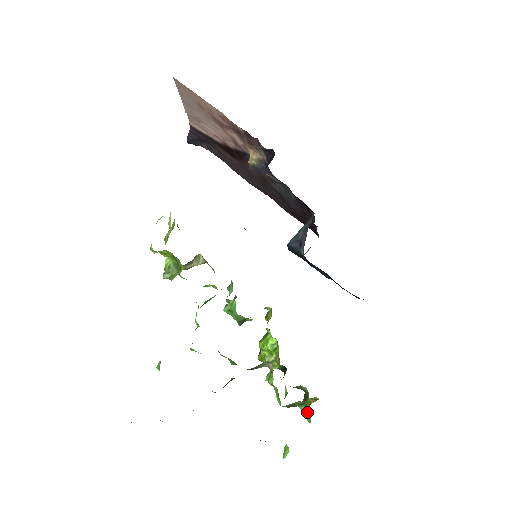
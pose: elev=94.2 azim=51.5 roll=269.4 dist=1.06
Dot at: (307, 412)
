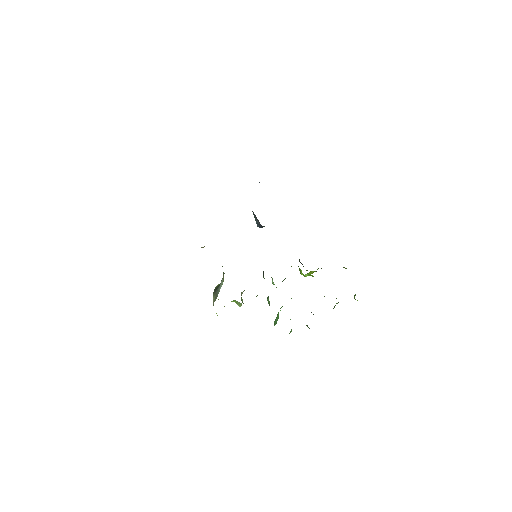
Dot at: occluded
